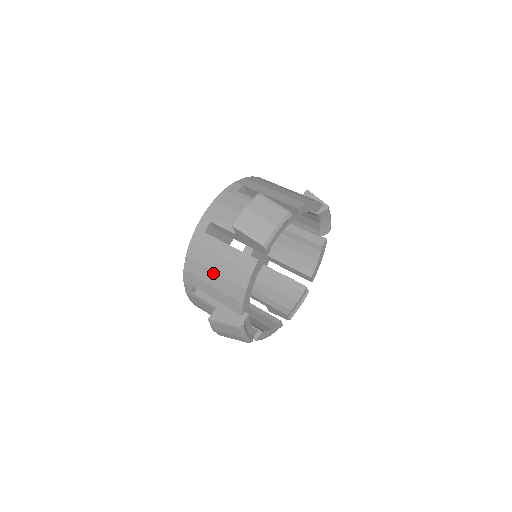
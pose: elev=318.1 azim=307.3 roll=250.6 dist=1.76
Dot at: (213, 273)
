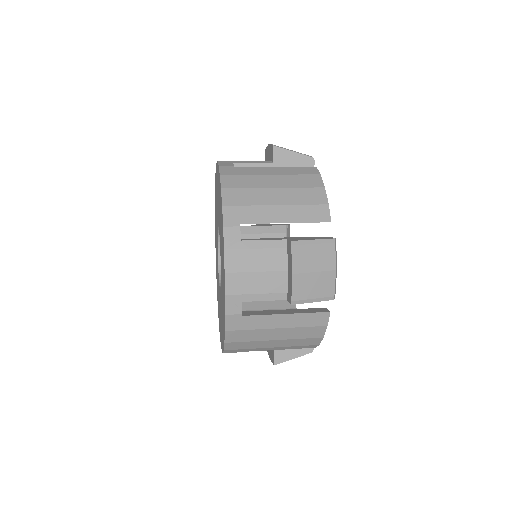
Dot at: (272, 190)
